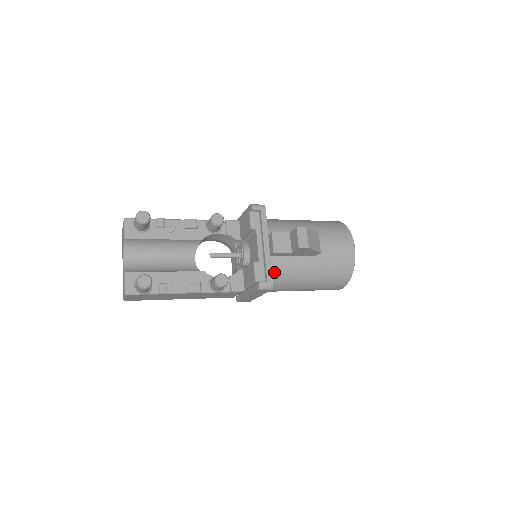
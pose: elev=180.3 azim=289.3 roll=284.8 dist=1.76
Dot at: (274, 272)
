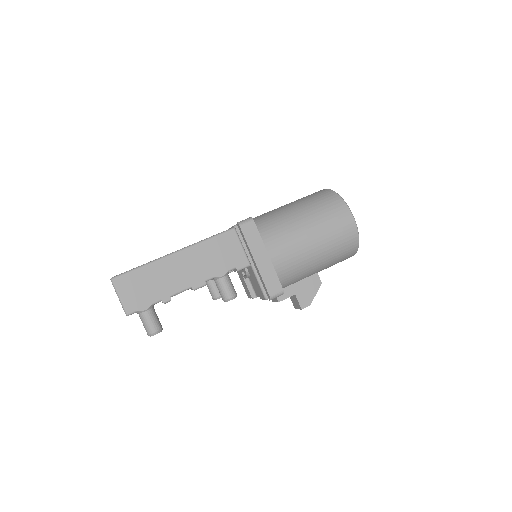
Dot at: occluded
